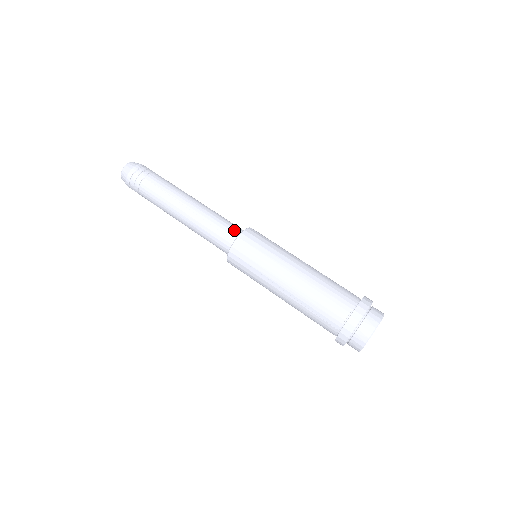
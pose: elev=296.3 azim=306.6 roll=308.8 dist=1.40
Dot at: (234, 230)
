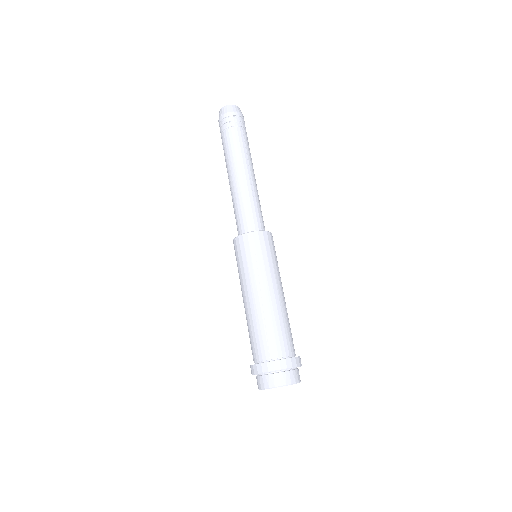
Dot at: occluded
